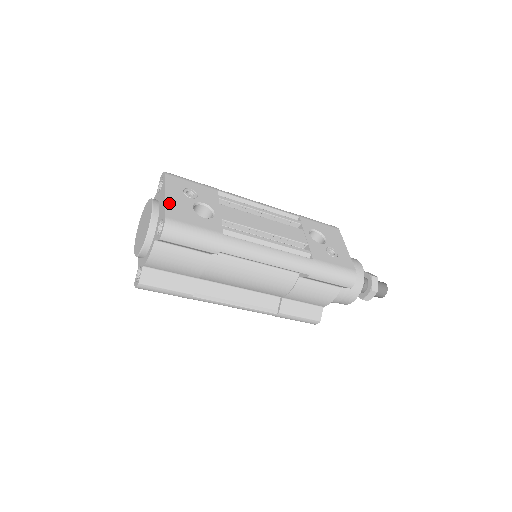
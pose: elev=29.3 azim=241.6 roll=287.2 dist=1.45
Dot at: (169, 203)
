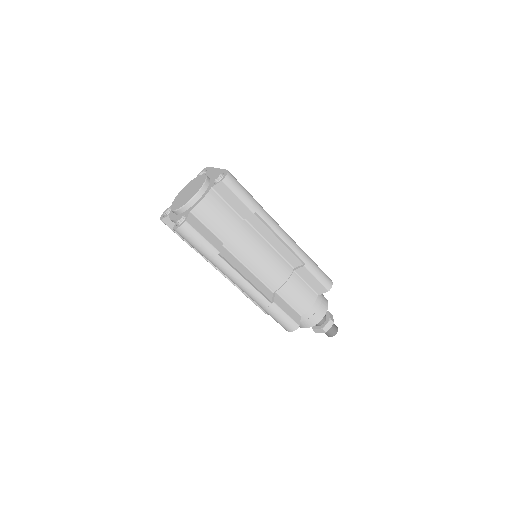
Dot at: occluded
